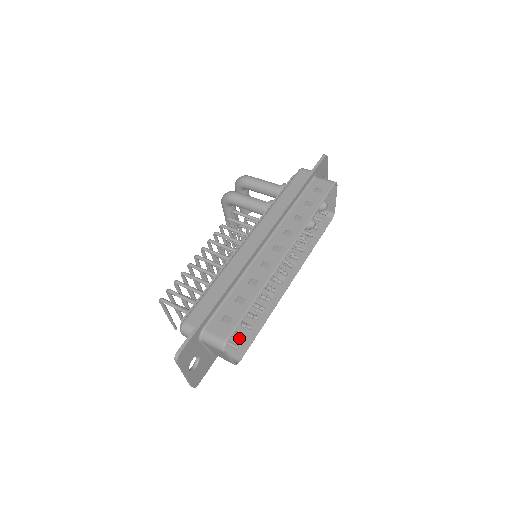
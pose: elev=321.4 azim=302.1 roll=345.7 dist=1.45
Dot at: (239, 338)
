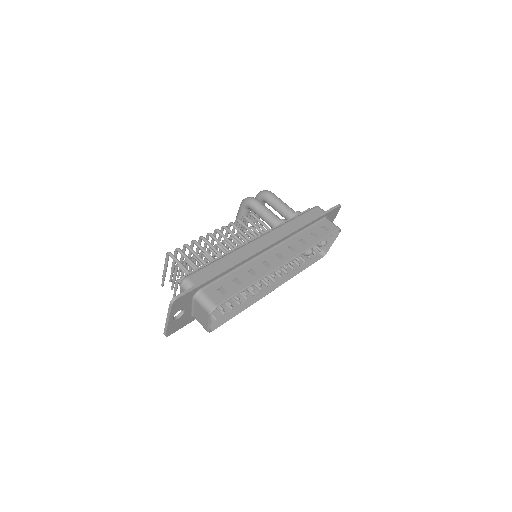
Dot at: (218, 313)
